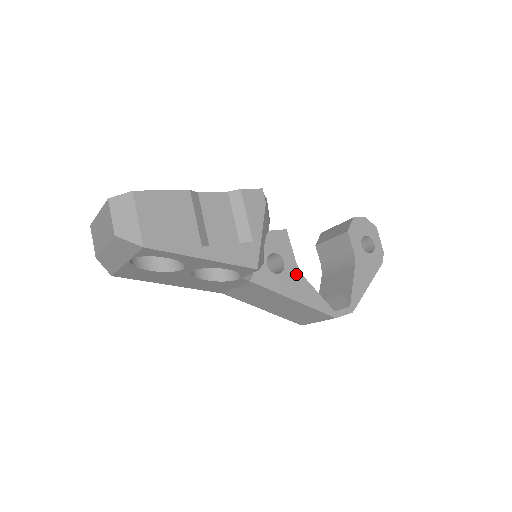
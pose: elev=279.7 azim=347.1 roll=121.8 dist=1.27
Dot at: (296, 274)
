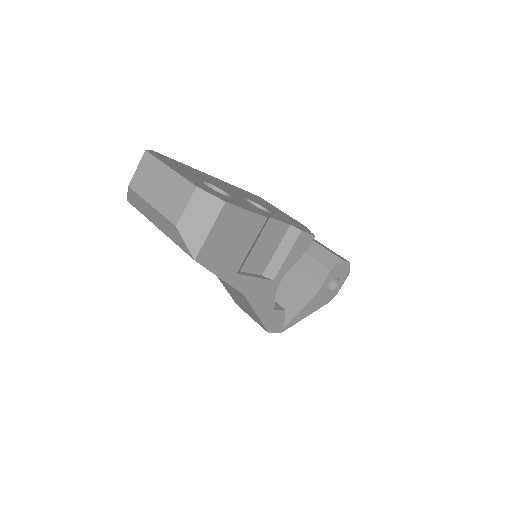
Dot at: (272, 292)
